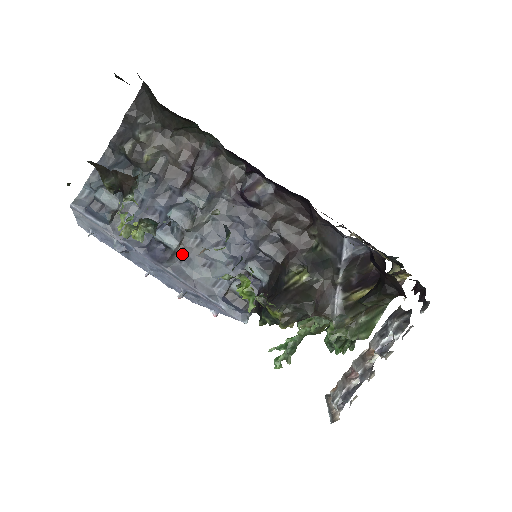
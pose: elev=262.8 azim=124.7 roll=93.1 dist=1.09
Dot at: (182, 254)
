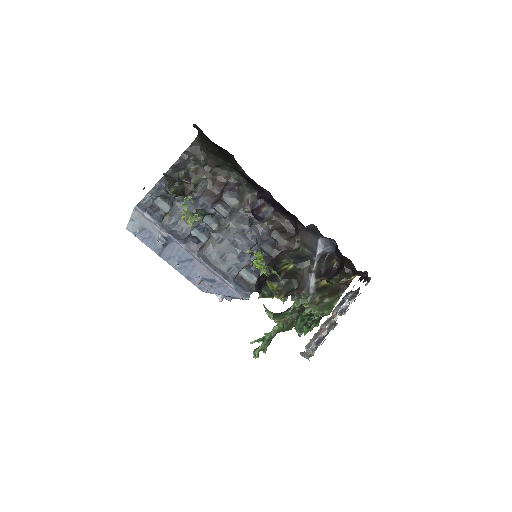
Dot at: (208, 247)
